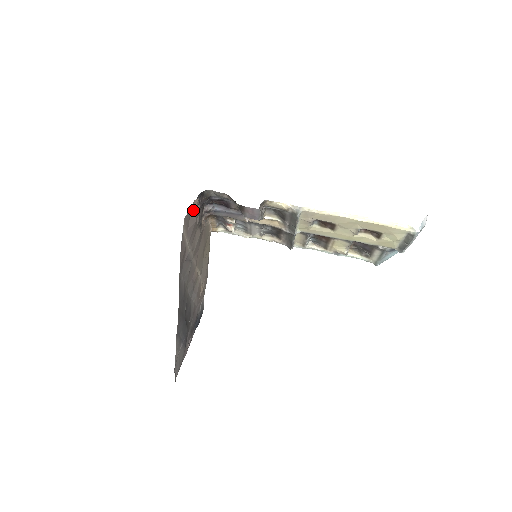
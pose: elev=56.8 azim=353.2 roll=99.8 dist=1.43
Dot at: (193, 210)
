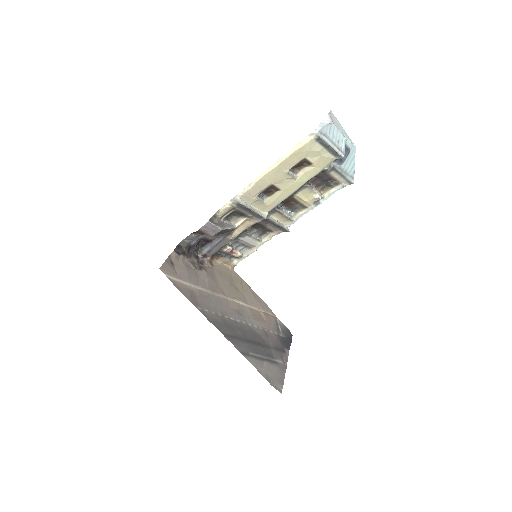
Dot at: (175, 261)
